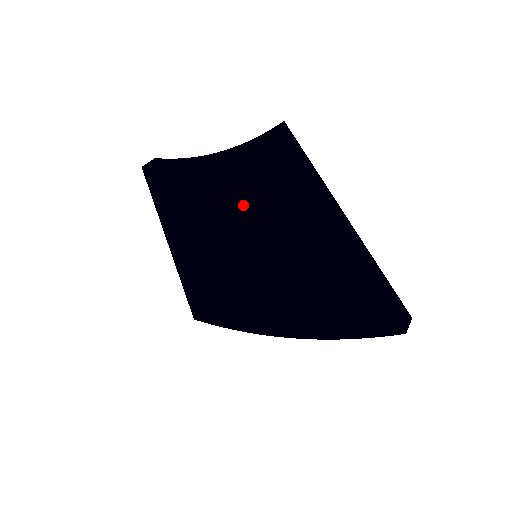
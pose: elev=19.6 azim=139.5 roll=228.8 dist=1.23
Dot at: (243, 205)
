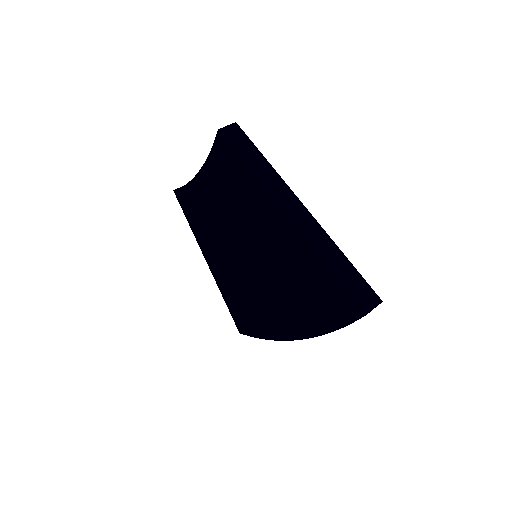
Dot at: (227, 204)
